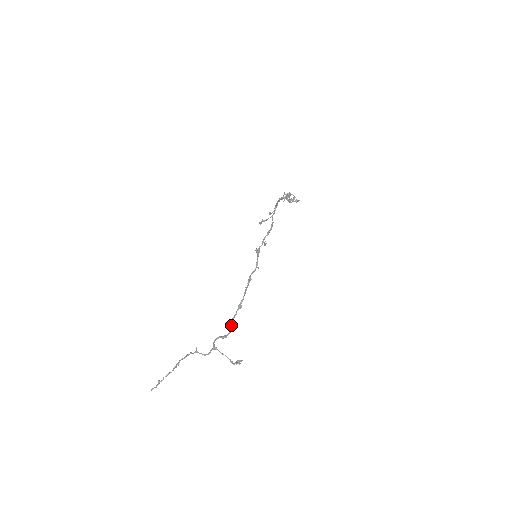
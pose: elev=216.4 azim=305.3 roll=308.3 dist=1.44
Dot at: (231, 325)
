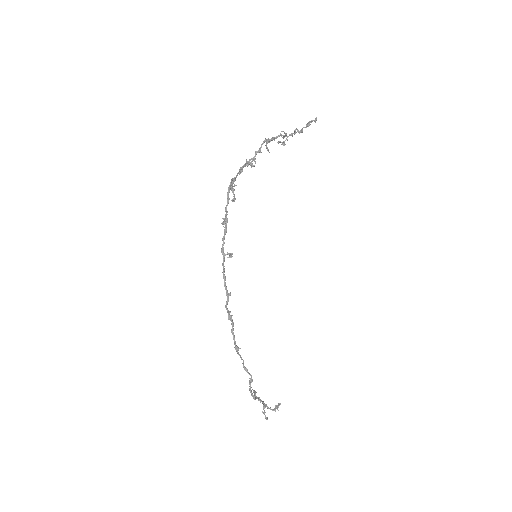
Dot at: (245, 369)
